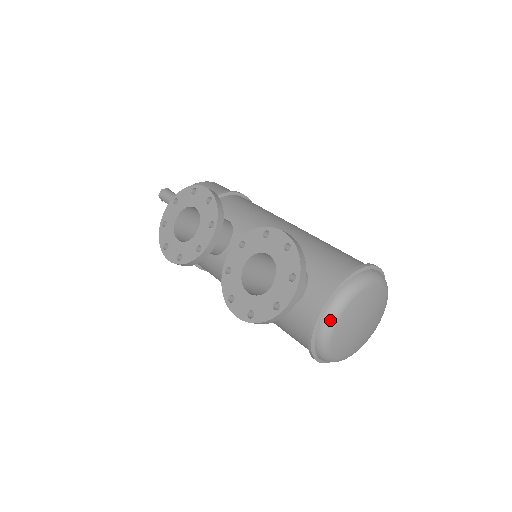
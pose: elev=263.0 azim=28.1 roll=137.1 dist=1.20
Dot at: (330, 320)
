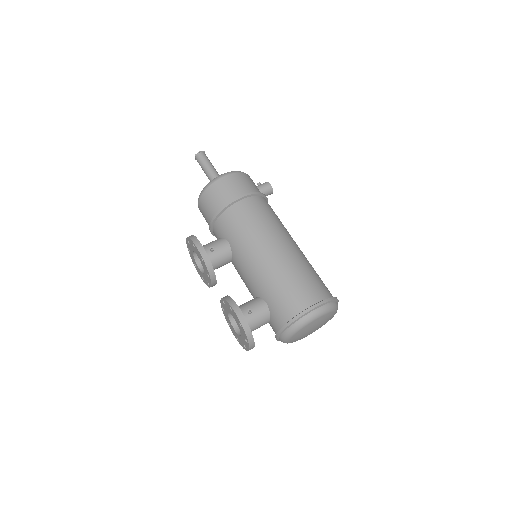
Dot at: (283, 342)
